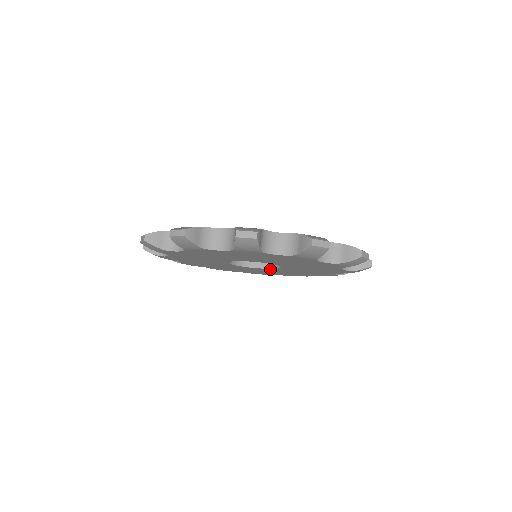
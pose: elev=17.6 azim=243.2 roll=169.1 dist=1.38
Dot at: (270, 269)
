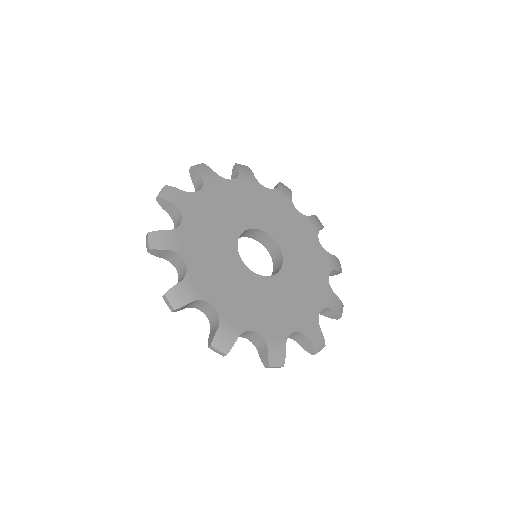
Dot at: occluded
